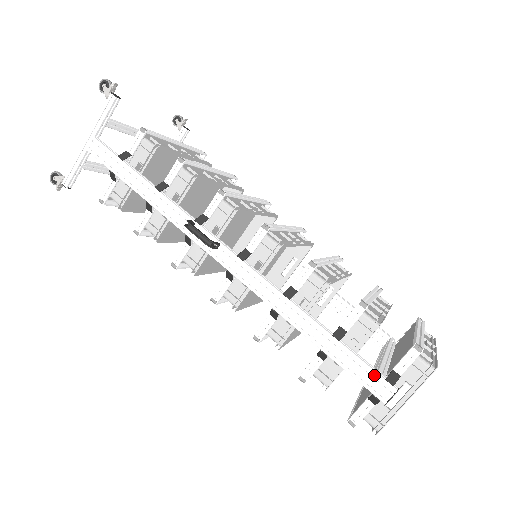
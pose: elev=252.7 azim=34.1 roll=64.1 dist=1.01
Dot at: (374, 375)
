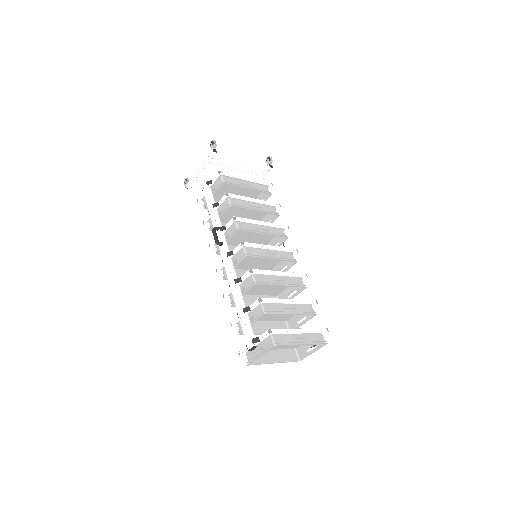
Dot at: (249, 335)
